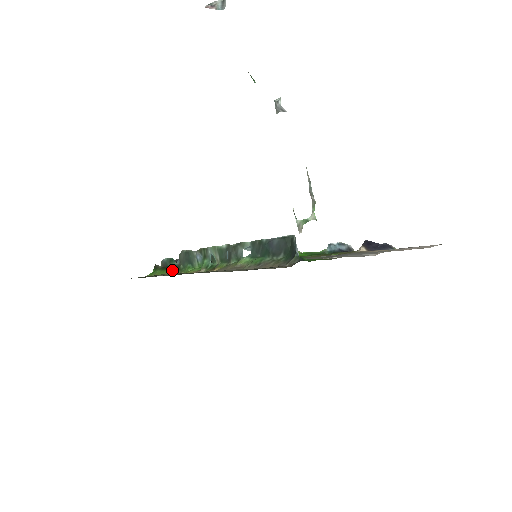
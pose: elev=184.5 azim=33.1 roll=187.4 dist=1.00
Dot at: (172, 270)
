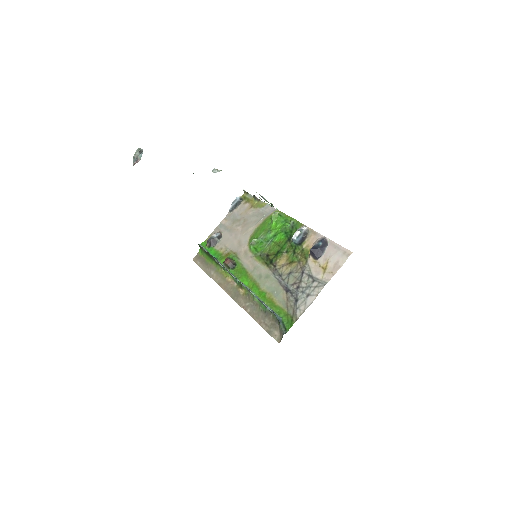
Dot at: (214, 262)
